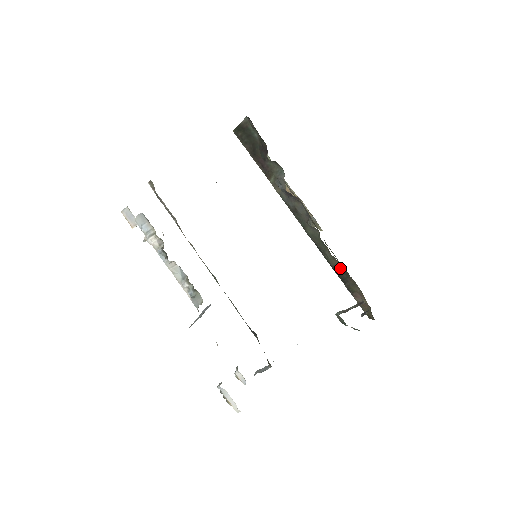
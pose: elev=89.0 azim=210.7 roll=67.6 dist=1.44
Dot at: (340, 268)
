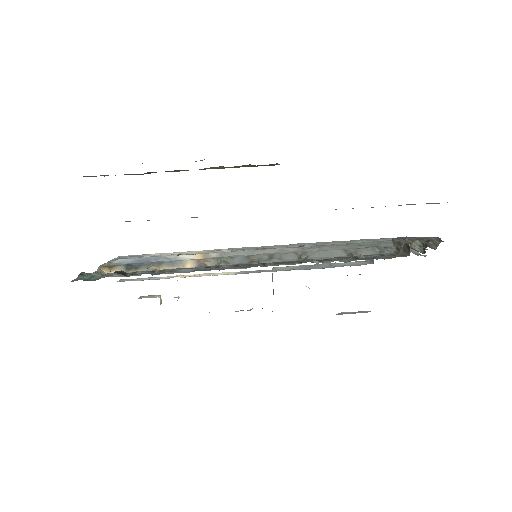
Dot at: occluded
